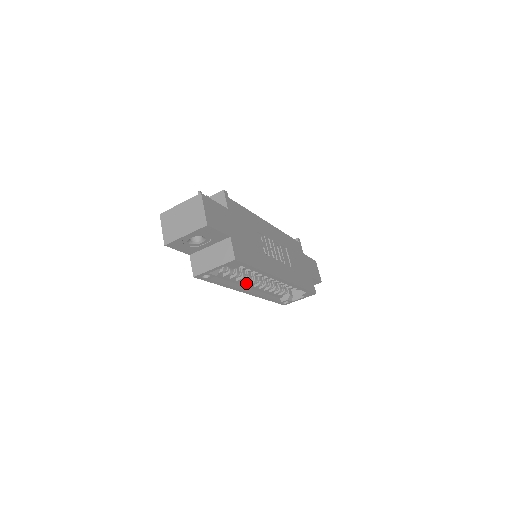
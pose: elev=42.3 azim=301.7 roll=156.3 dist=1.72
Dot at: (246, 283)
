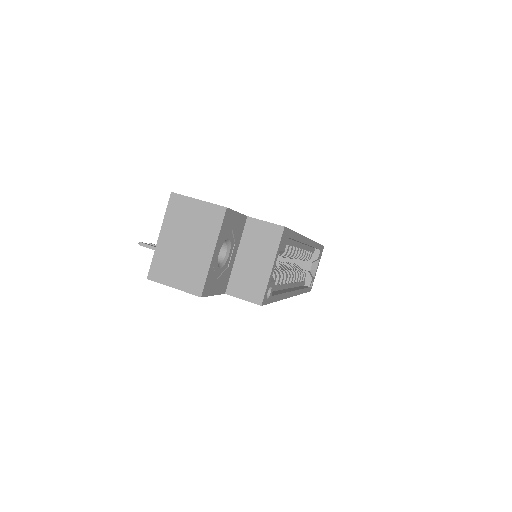
Dot at: occluded
